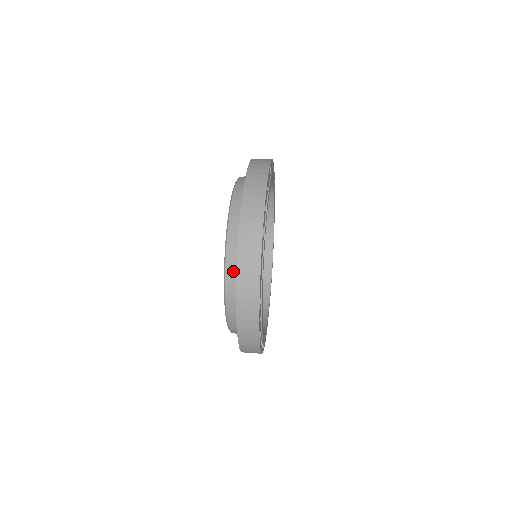
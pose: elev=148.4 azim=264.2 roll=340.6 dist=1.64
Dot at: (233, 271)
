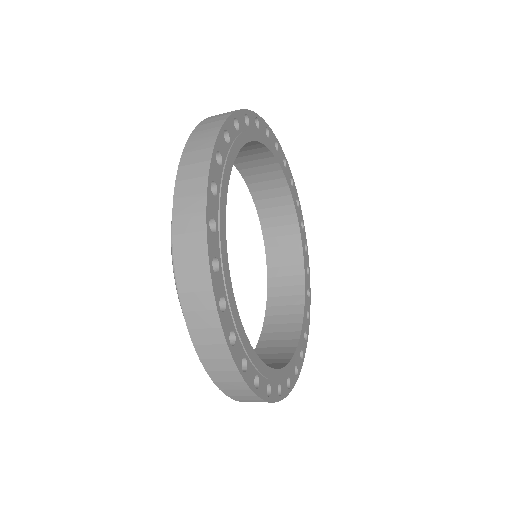
Dot at: occluded
